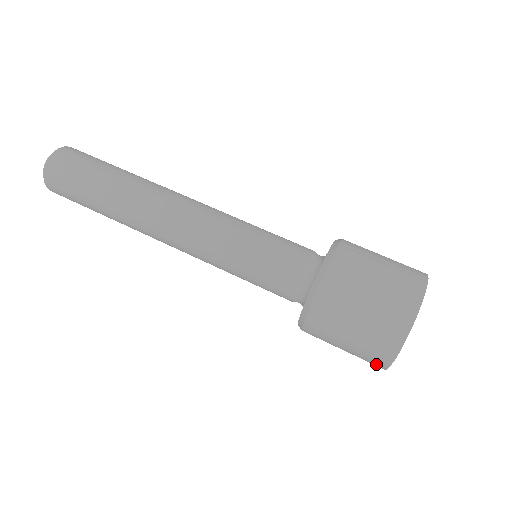
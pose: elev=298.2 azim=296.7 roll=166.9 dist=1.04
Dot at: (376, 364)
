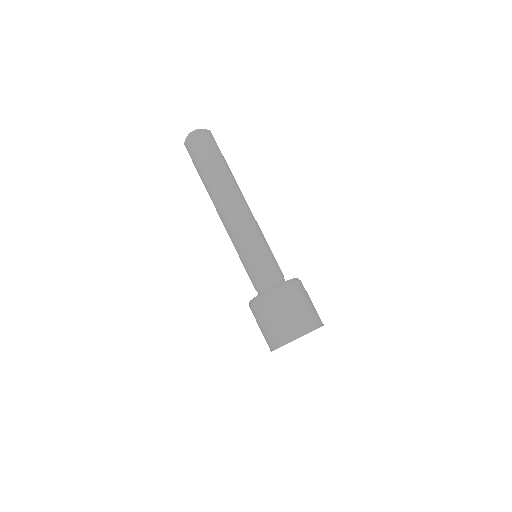
Dot at: (270, 345)
